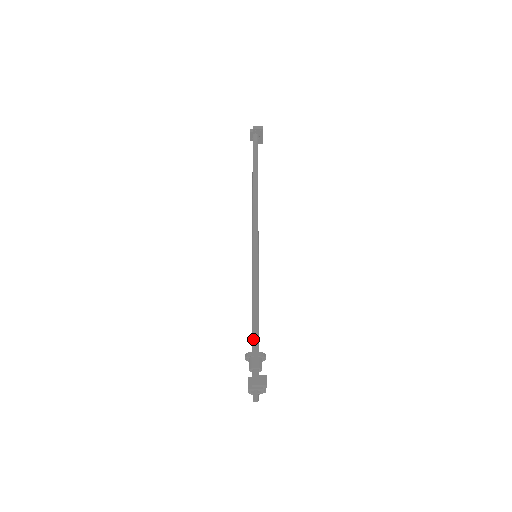
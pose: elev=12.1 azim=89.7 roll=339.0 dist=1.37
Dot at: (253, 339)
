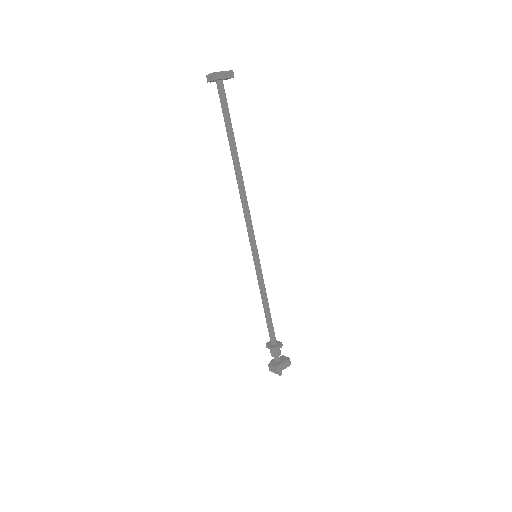
Dot at: occluded
